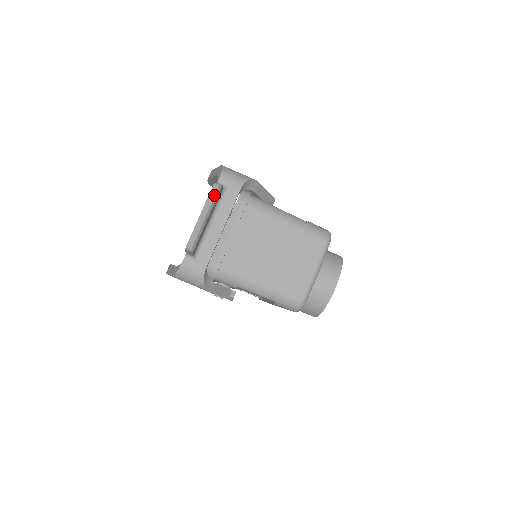
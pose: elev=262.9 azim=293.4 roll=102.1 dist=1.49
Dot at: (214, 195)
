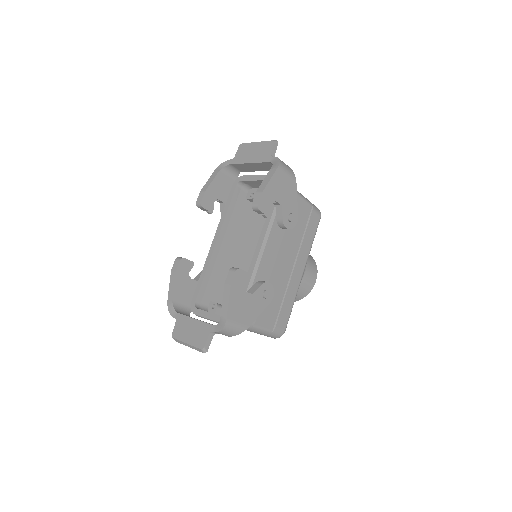
Dot at: (199, 351)
